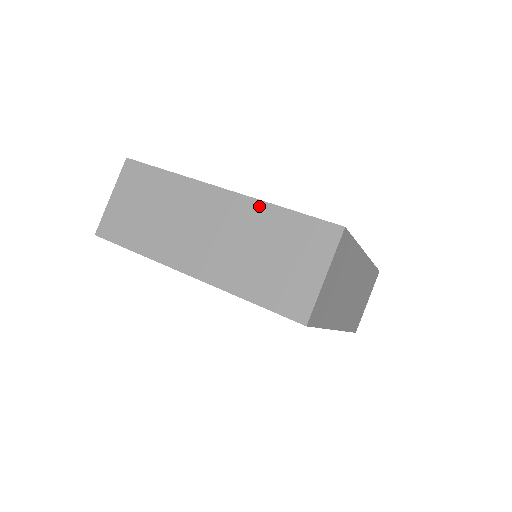
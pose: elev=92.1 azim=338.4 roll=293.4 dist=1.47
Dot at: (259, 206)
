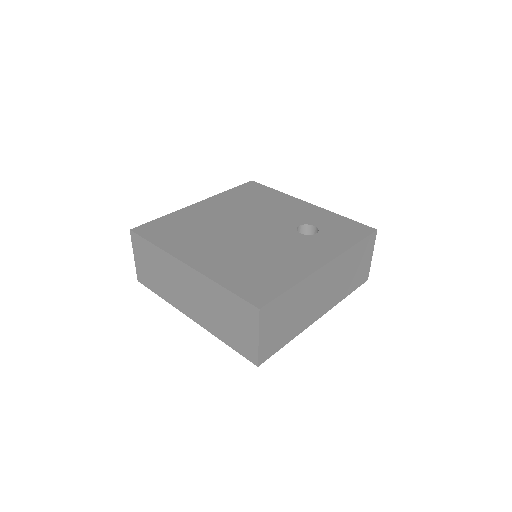
Dot at: (209, 282)
